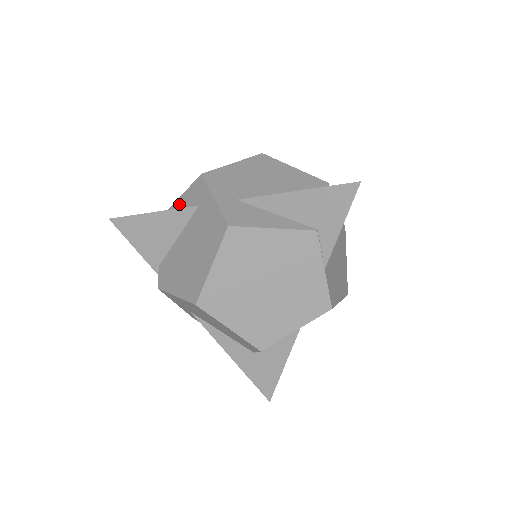
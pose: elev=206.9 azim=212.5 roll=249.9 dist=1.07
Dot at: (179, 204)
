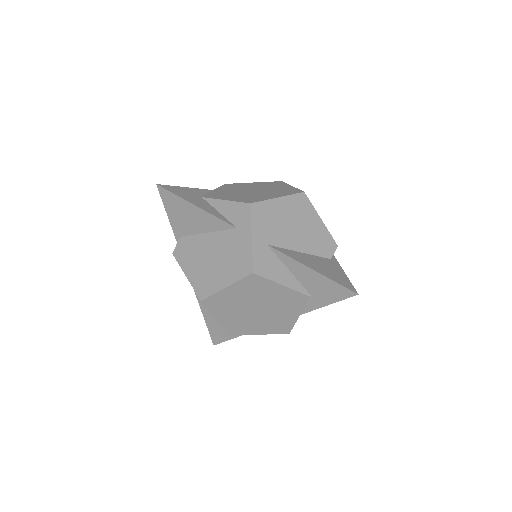
Dot at: (220, 206)
